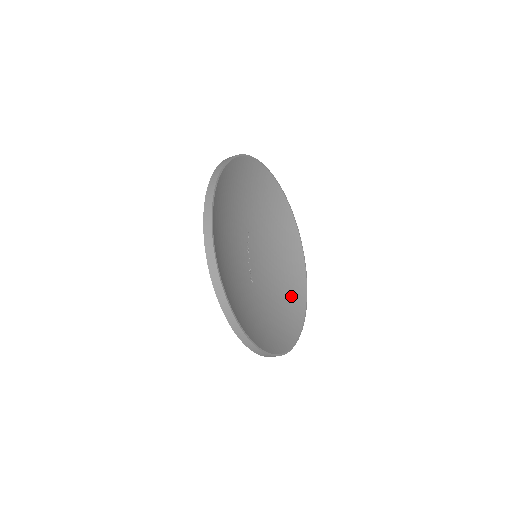
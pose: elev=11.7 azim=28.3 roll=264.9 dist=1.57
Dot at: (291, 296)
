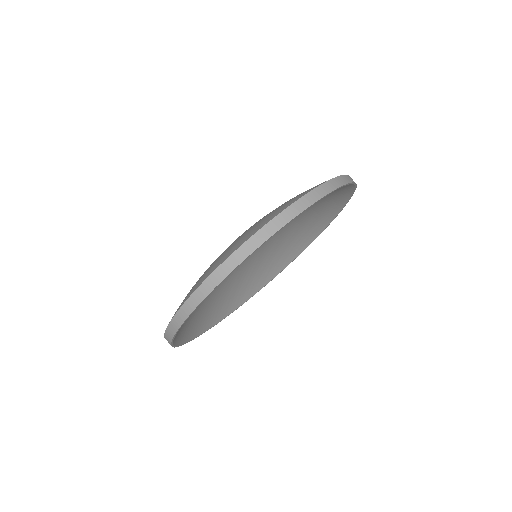
Dot at: (280, 258)
